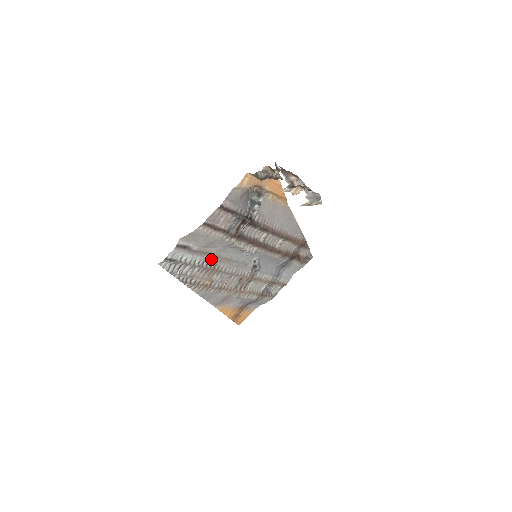
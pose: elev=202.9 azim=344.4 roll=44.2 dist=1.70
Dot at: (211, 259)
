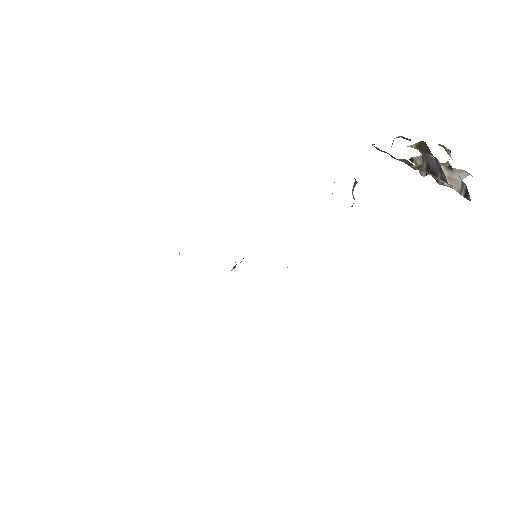
Dot at: occluded
